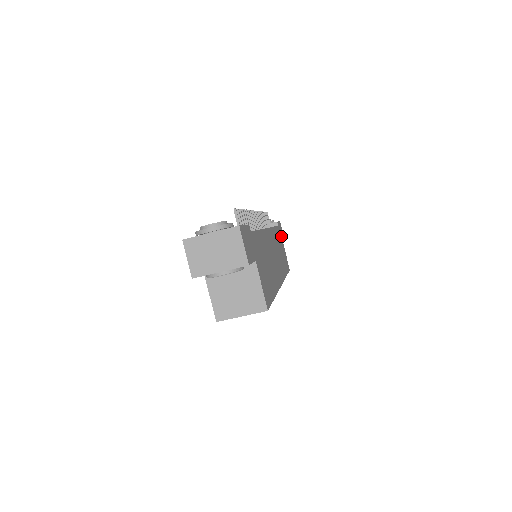
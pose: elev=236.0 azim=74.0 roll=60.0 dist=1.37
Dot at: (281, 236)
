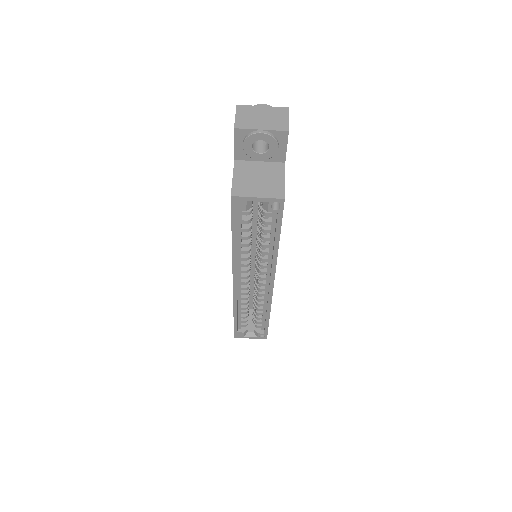
Dot at: occluded
